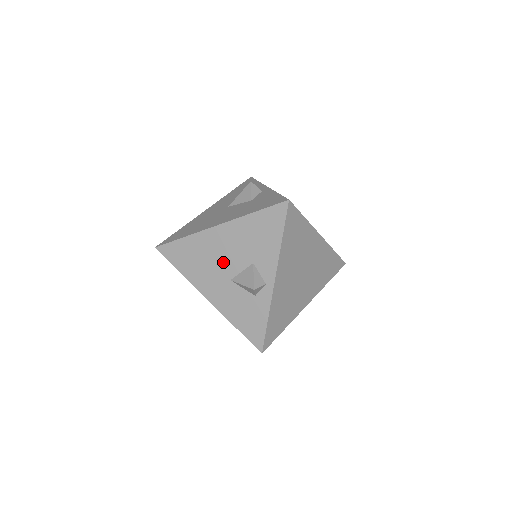
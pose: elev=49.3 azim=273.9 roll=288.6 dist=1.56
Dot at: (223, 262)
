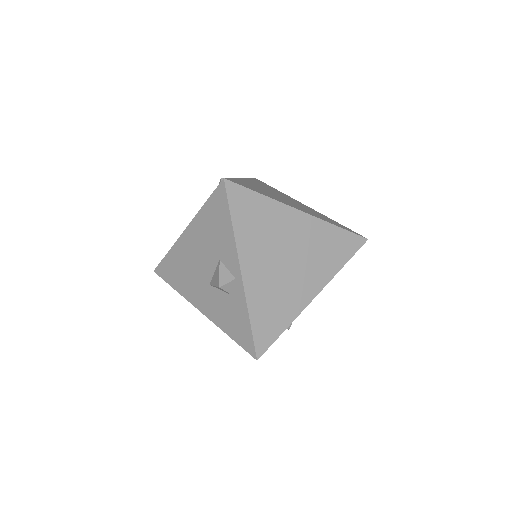
Dot at: (199, 267)
